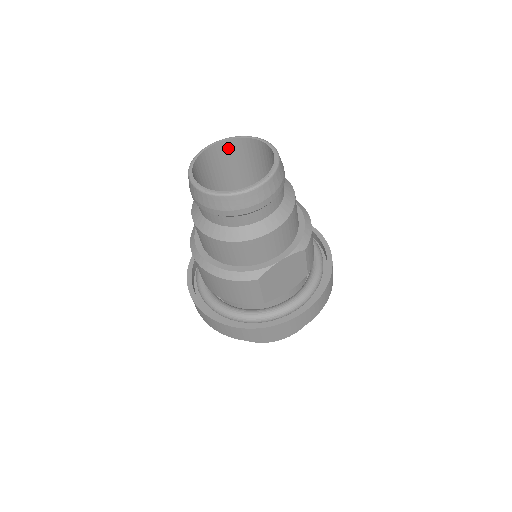
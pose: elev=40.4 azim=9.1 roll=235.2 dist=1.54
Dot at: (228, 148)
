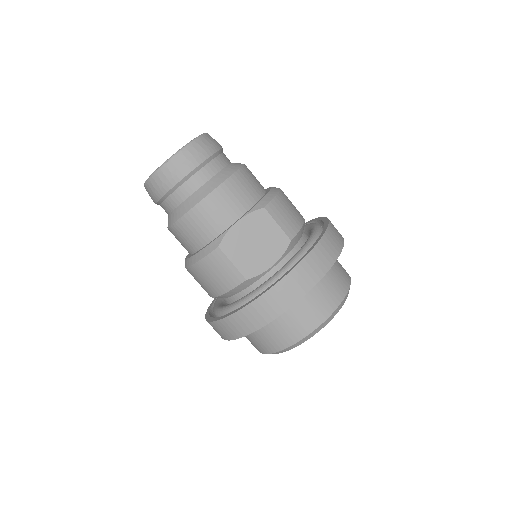
Dot at: occluded
